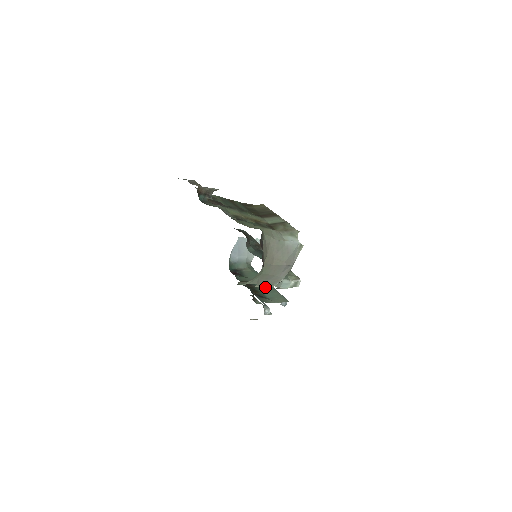
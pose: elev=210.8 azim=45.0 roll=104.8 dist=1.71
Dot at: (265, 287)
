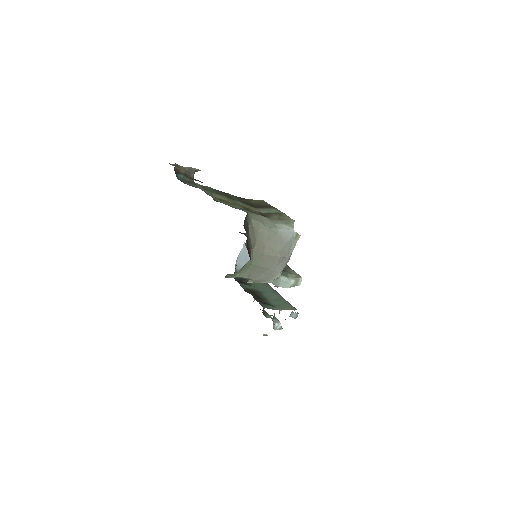
Dot at: (272, 295)
